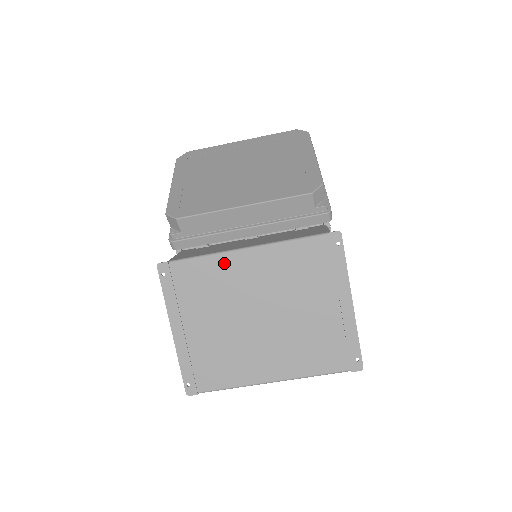
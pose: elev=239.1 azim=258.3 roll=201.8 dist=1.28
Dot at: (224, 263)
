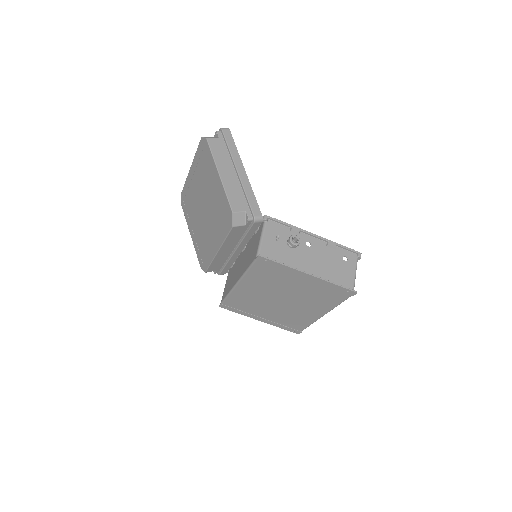
Dot at: (238, 293)
